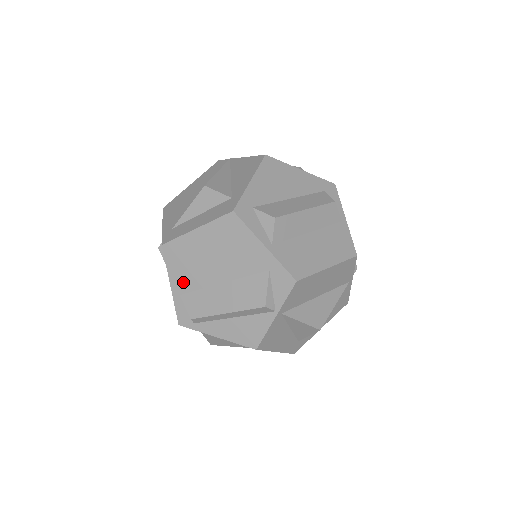
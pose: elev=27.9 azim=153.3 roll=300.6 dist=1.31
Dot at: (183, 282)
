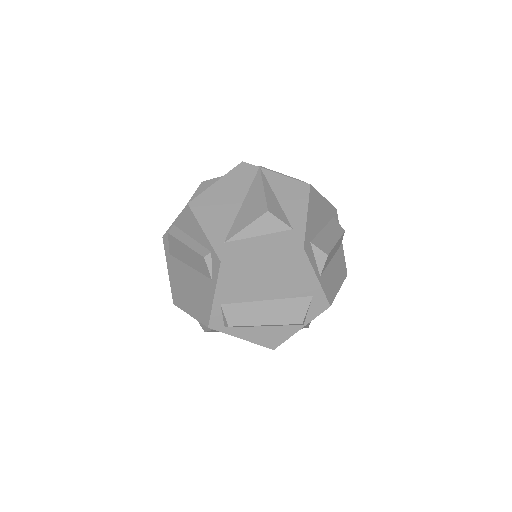
Dot at: (229, 295)
